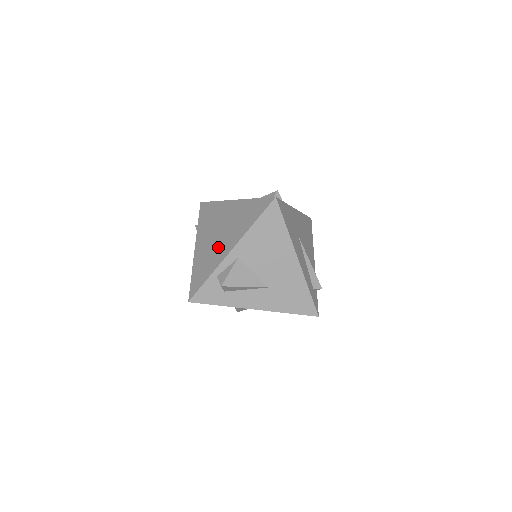
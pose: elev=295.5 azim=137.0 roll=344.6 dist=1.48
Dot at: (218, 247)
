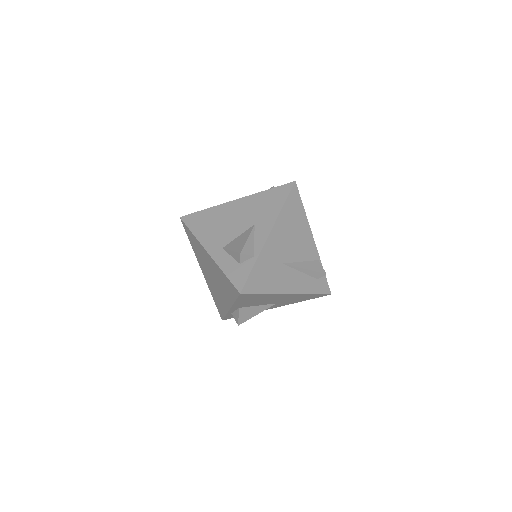
Dot at: (219, 293)
